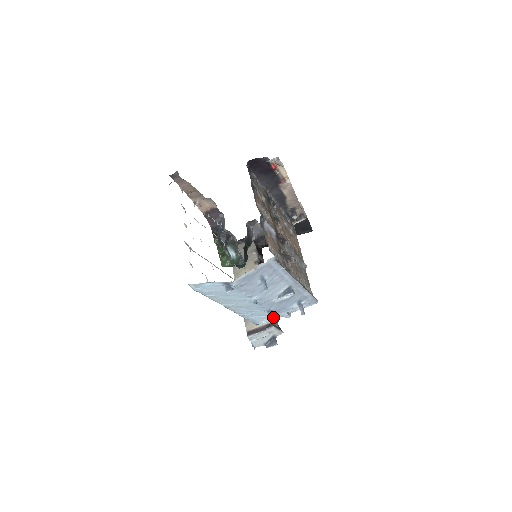
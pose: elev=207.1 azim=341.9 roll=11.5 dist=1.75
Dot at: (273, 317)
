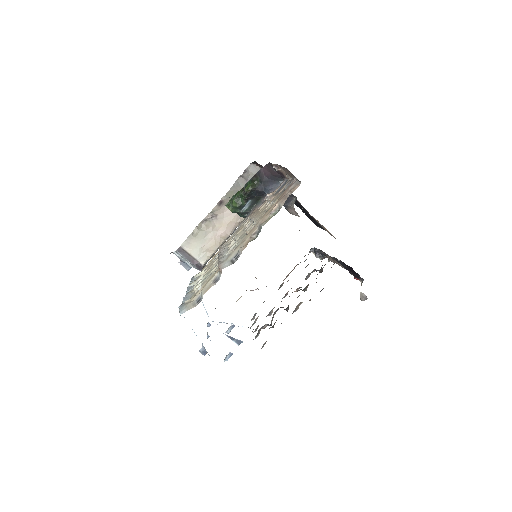
Dot at: occluded
